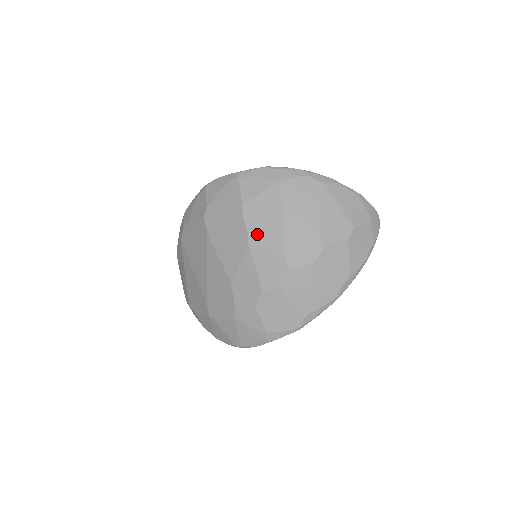
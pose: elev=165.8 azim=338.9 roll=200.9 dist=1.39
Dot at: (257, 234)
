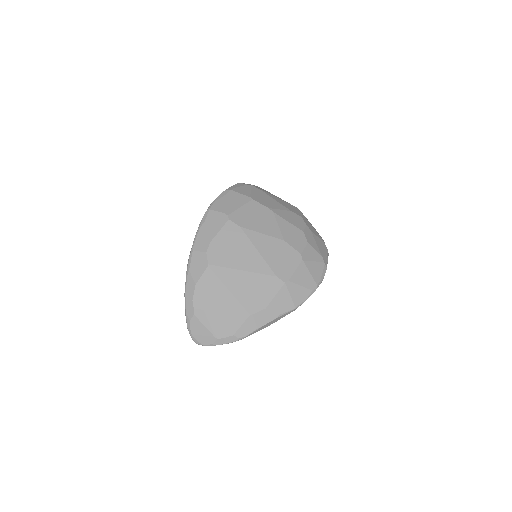
Dot at: (271, 207)
